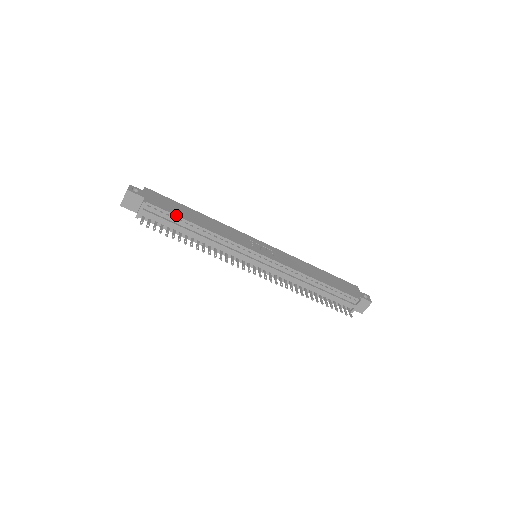
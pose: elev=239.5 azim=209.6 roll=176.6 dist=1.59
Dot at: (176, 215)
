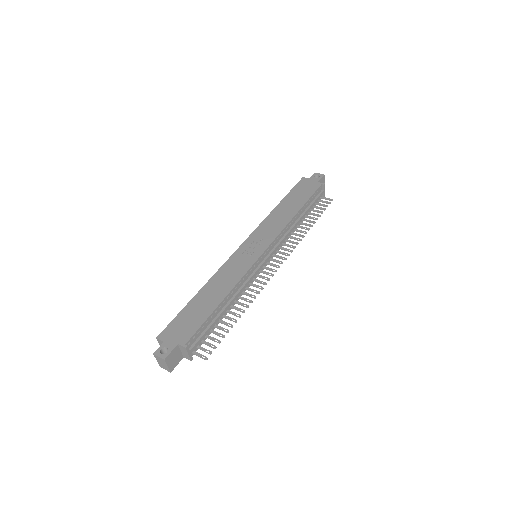
Dot at: (207, 319)
